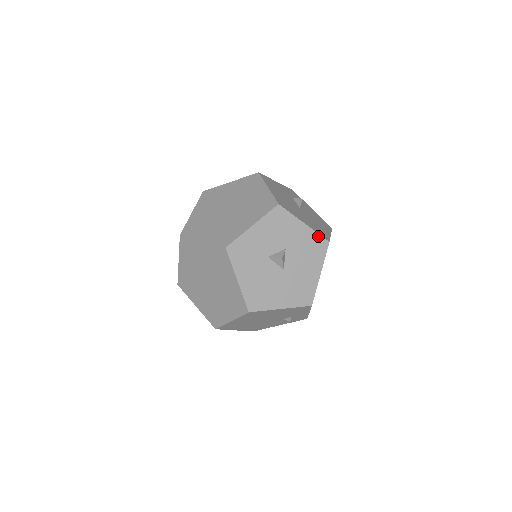
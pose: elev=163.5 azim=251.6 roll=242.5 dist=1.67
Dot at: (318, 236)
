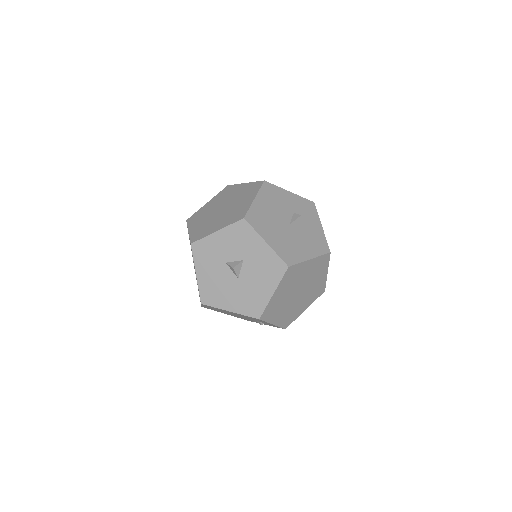
Dot at: (278, 258)
